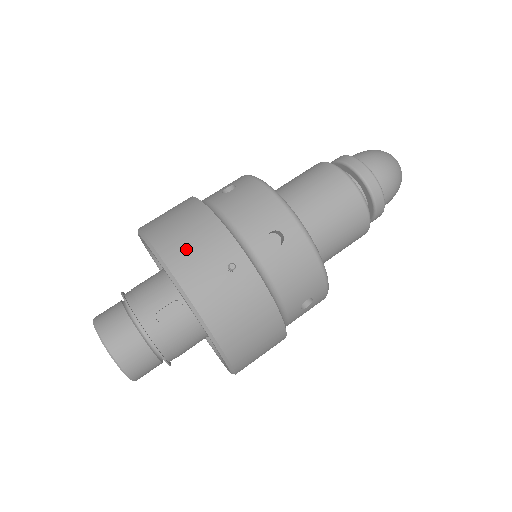
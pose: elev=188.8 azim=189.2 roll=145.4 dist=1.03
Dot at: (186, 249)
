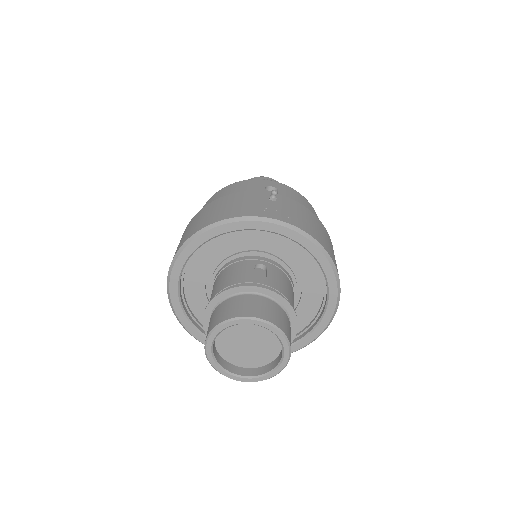
Dot at: (235, 208)
